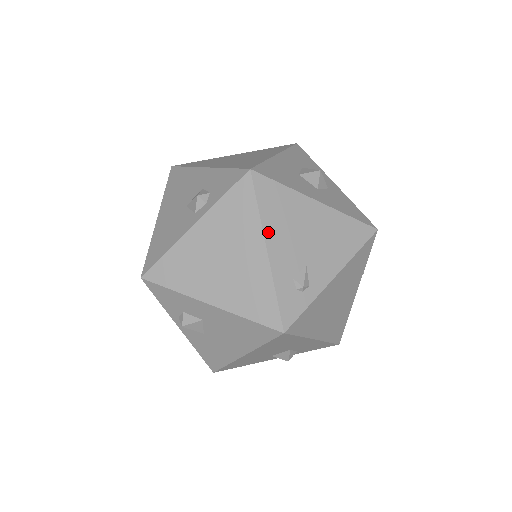
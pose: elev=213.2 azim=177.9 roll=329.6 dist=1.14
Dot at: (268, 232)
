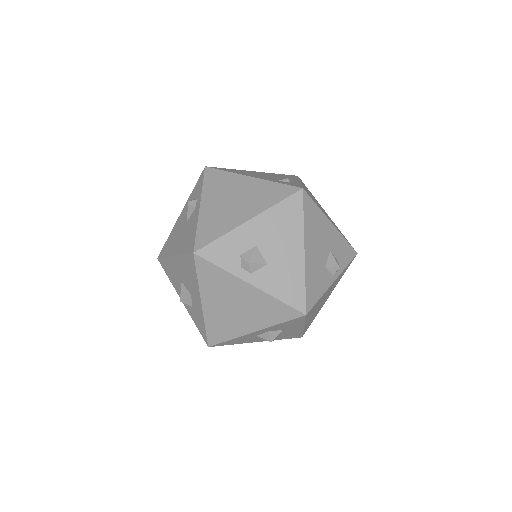
Dot at: (242, 174)
